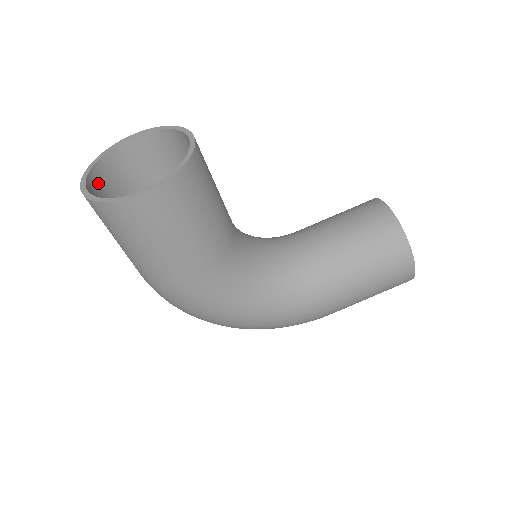
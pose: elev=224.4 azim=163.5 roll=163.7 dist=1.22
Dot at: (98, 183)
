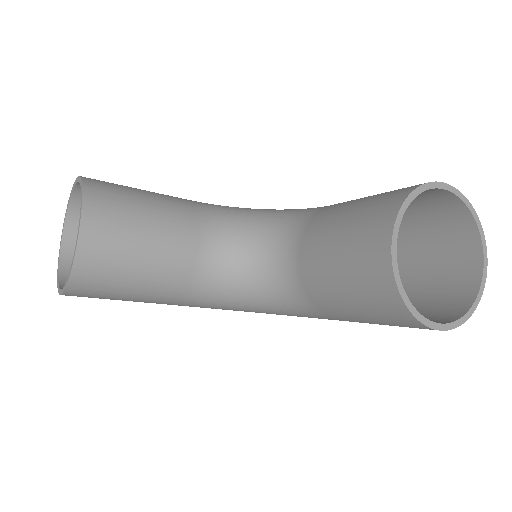
Dot at: occluded
